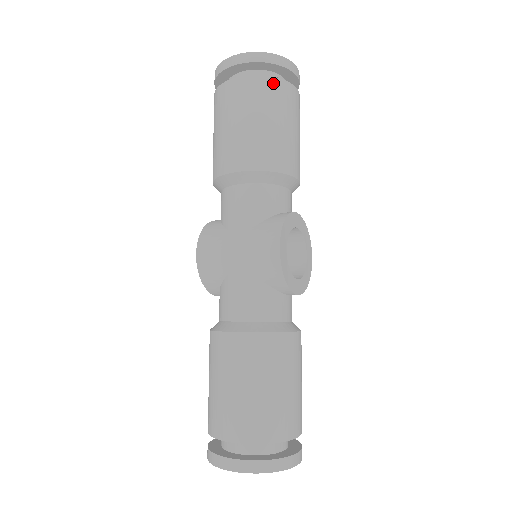
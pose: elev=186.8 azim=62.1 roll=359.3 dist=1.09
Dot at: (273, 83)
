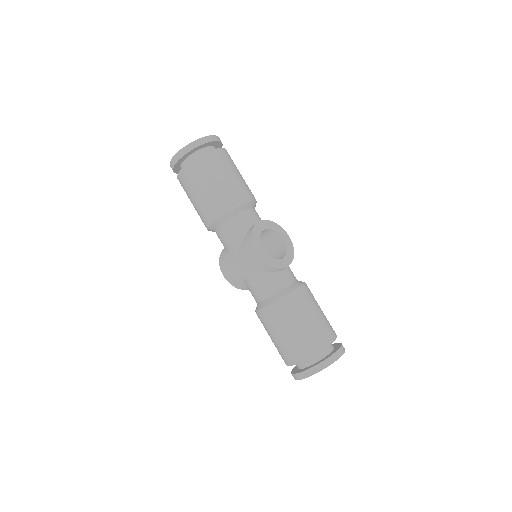
Dot at: (201, 160)
